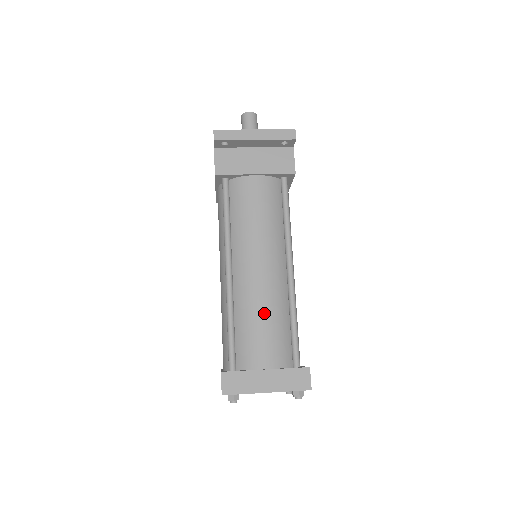
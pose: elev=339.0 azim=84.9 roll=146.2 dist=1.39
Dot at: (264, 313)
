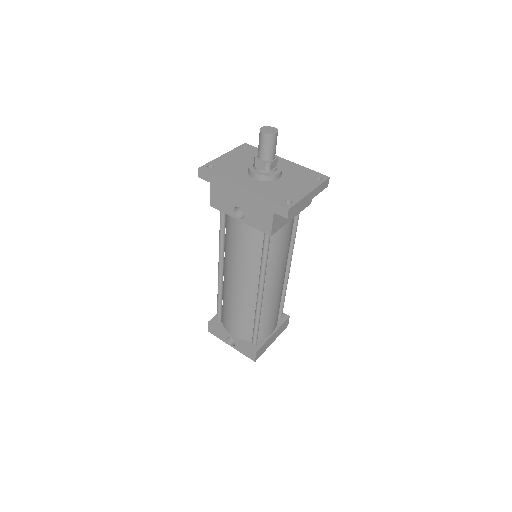
Dot at: (277, 306)
